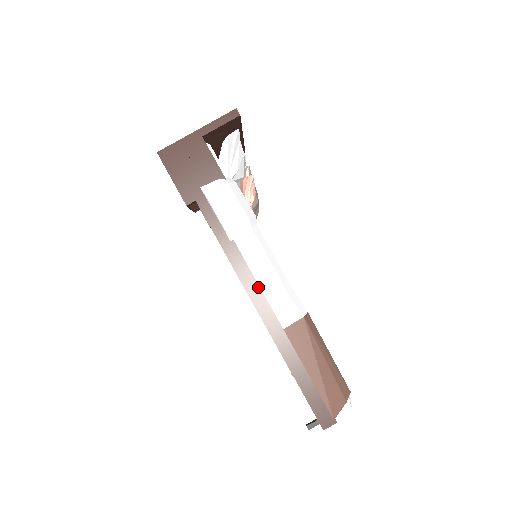
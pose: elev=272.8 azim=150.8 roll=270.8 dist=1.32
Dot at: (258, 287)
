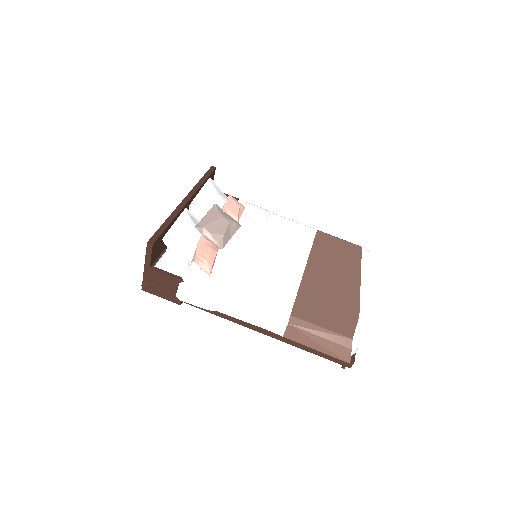
Dot at: (251, 323)
